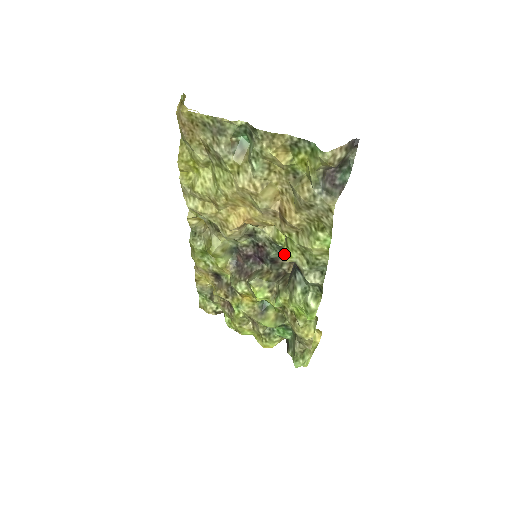
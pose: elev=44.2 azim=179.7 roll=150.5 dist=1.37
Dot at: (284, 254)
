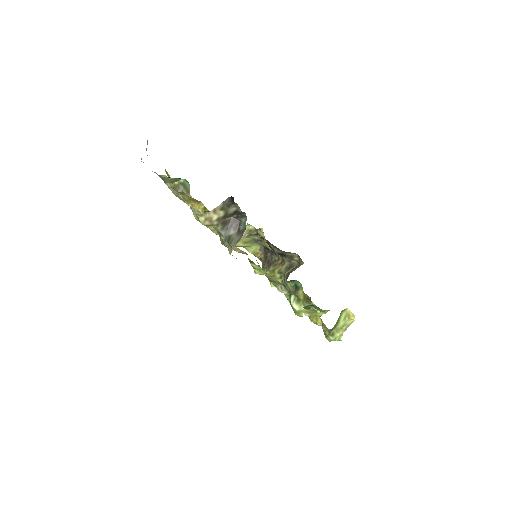
Dot at: (259, 265)
